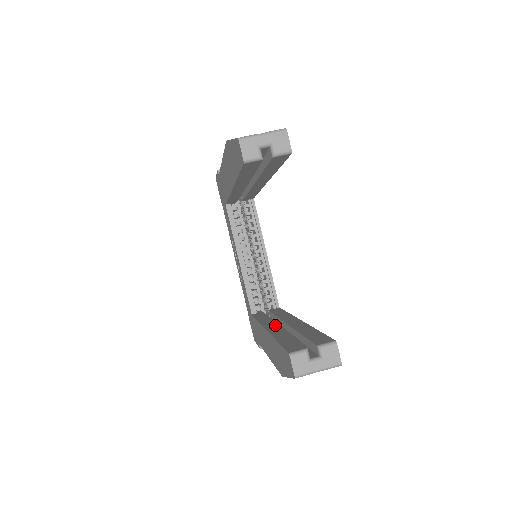
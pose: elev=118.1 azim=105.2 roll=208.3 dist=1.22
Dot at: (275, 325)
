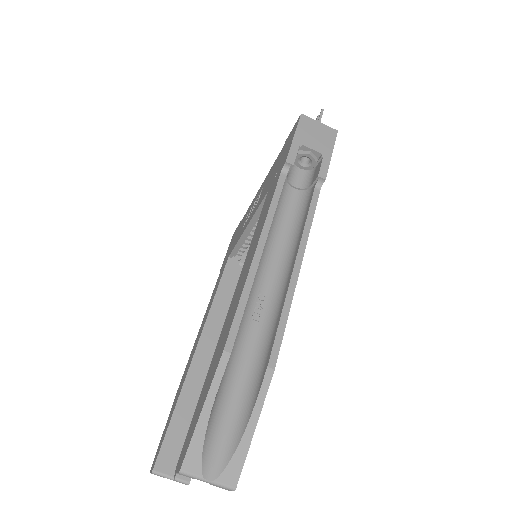
Dot at: (206, 351)
